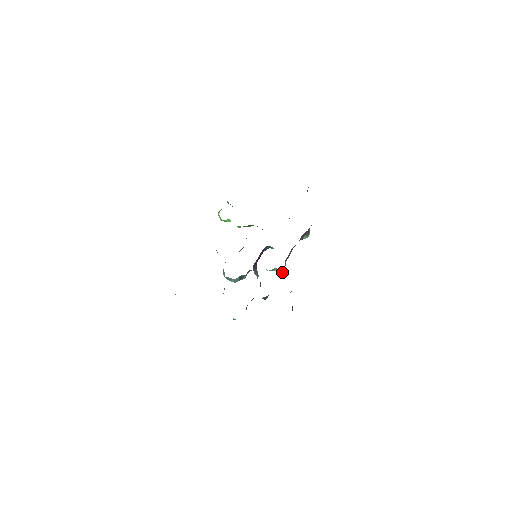
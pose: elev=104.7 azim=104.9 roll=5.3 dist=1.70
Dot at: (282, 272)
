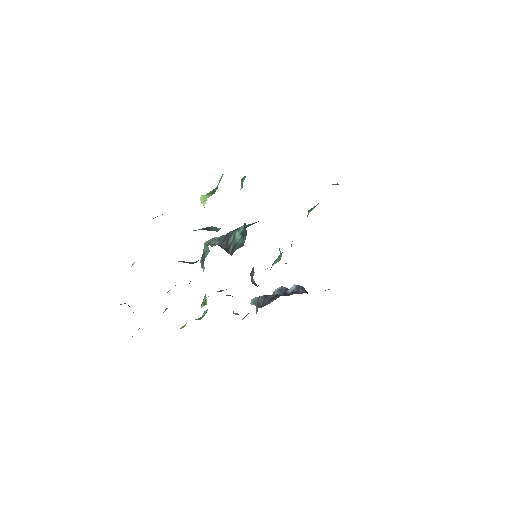
Dot at: occluded
